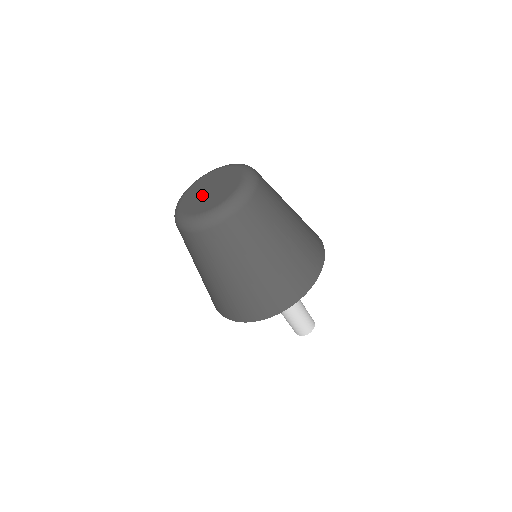
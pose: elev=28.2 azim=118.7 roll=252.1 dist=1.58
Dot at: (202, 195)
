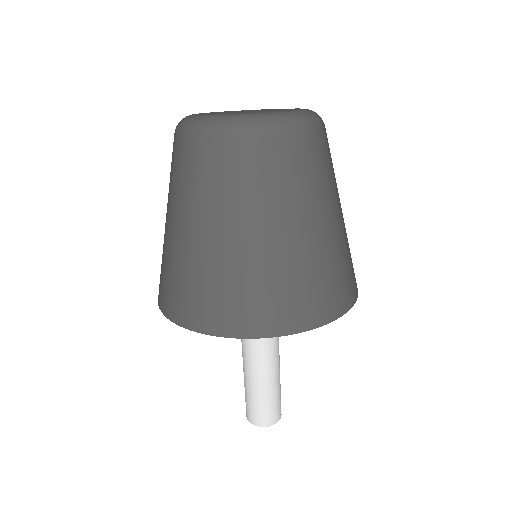
Dot at: occluded
